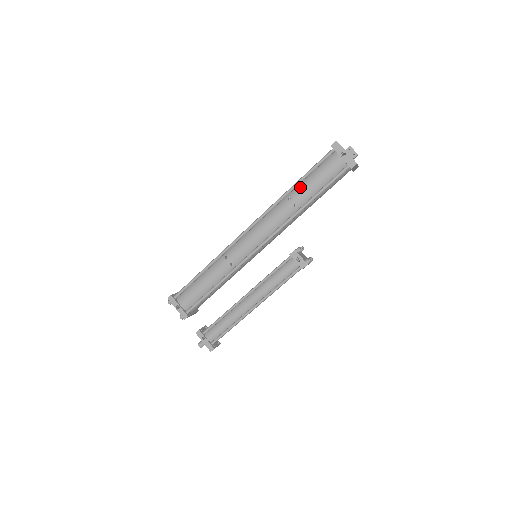
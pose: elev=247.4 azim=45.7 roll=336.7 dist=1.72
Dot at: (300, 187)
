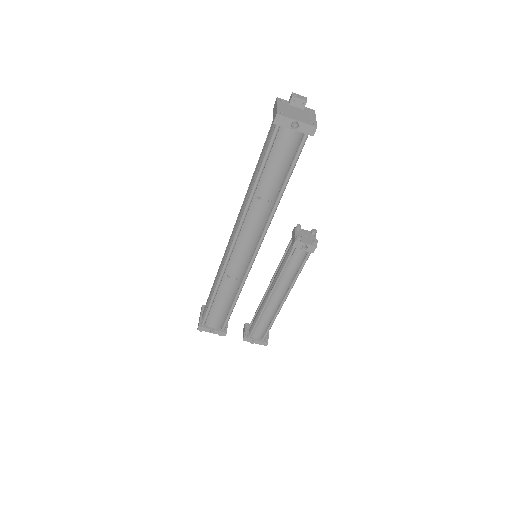
Dot at: (263, 181)
